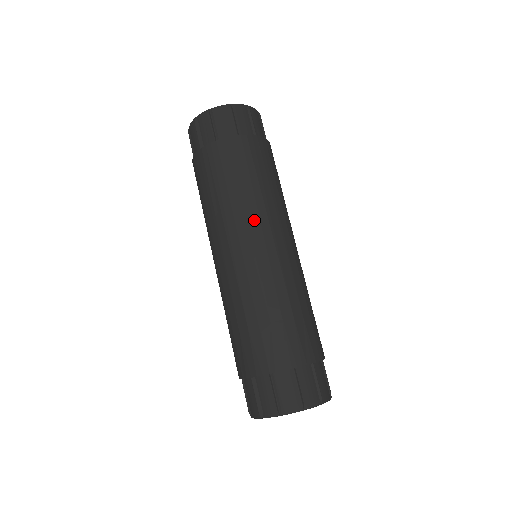
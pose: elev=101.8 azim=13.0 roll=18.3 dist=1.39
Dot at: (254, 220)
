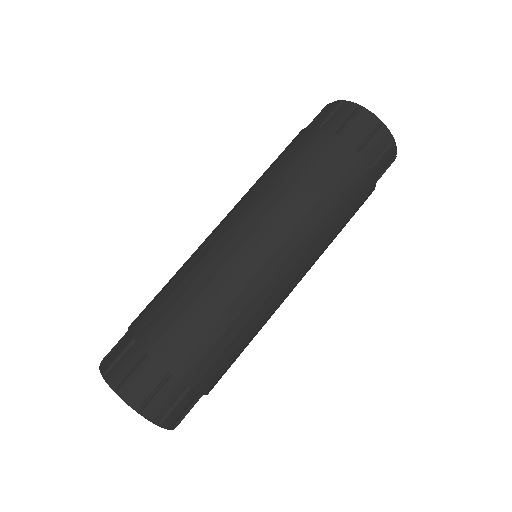
Dot at: (265, 211)
